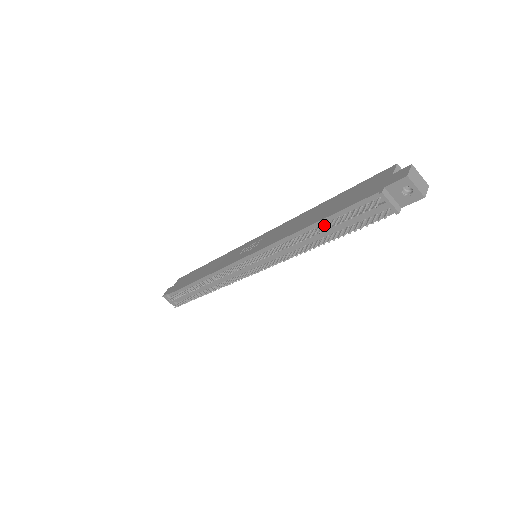
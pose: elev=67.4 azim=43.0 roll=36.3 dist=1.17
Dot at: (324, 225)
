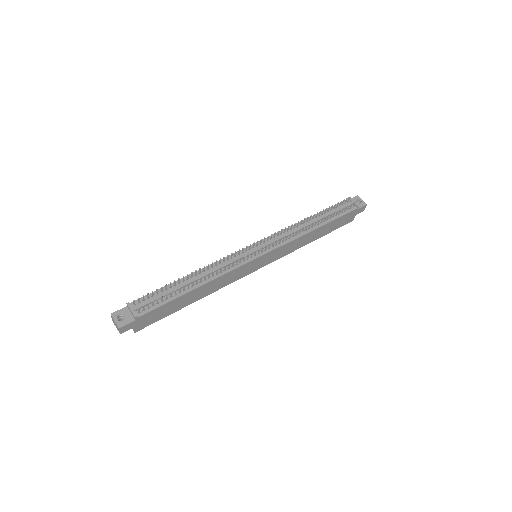
Dot at: (319, 216)
